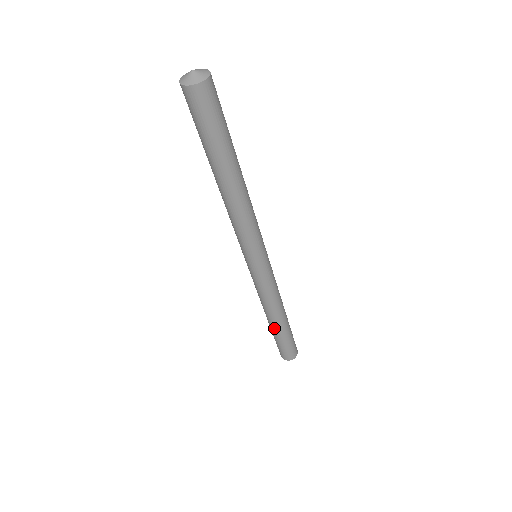
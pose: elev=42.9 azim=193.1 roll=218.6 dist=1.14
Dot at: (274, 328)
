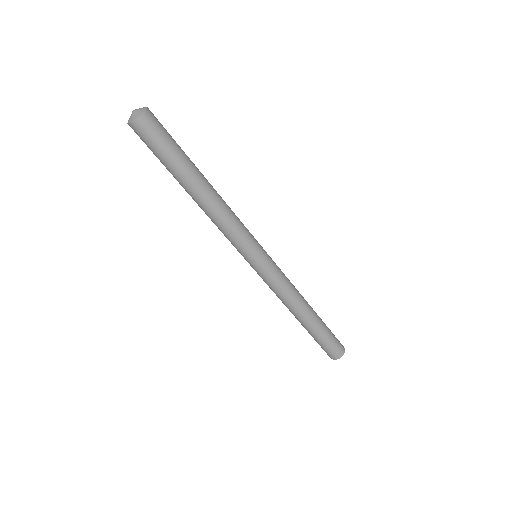
Dot at: (304, 325)
